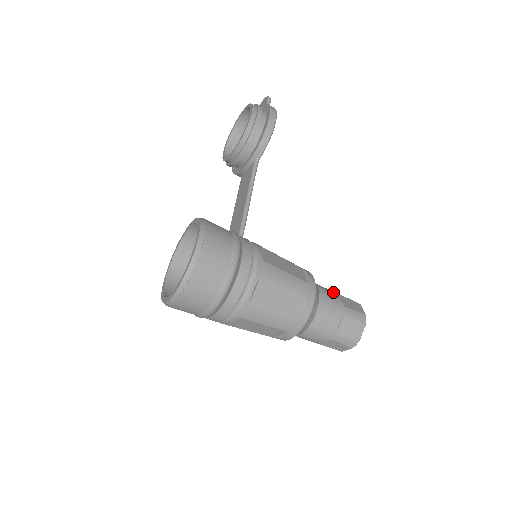
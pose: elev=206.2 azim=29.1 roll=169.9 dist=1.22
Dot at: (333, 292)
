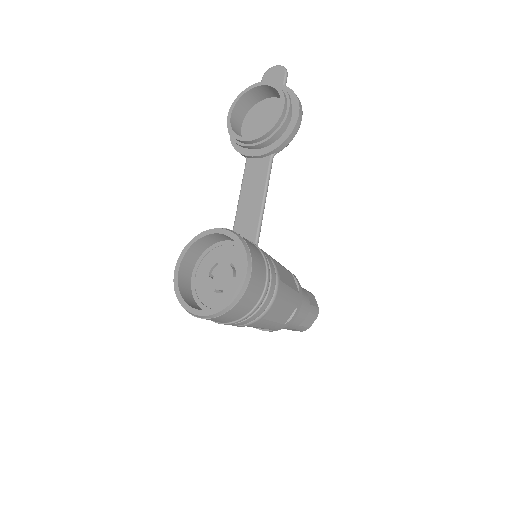
Dot at: (303, 290)
